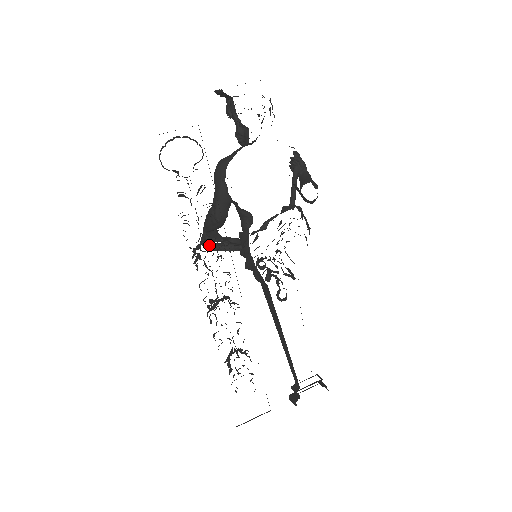
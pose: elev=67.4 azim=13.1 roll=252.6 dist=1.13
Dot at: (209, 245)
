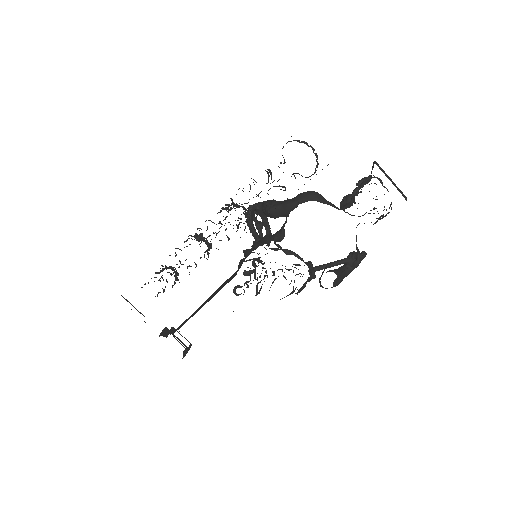
Dot at: (249, 213)
